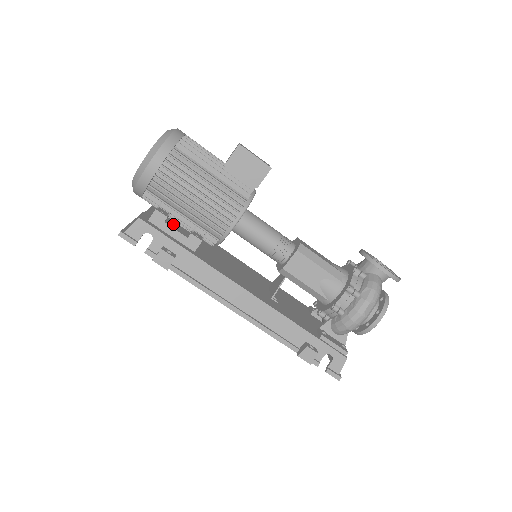
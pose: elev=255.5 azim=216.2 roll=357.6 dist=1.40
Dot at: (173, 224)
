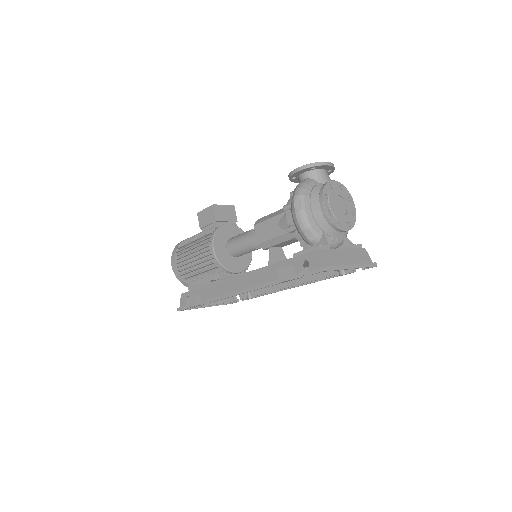
Dot at: occluded
